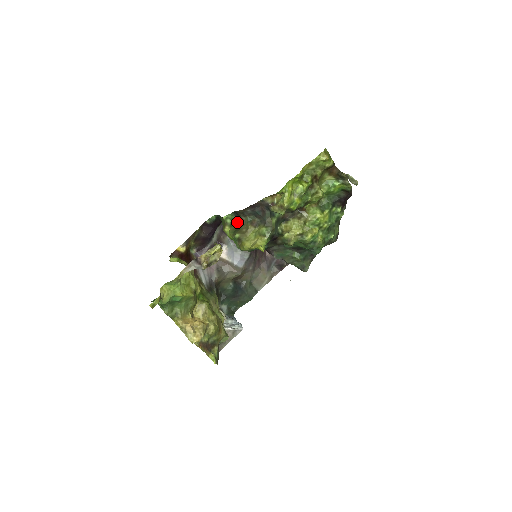
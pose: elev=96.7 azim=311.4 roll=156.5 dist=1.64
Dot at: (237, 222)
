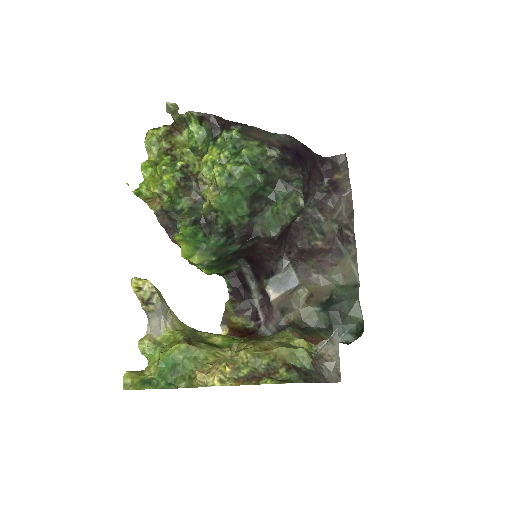
Dot at: occluded
